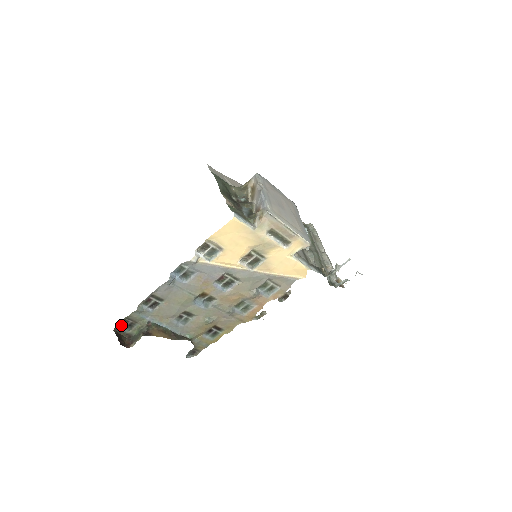
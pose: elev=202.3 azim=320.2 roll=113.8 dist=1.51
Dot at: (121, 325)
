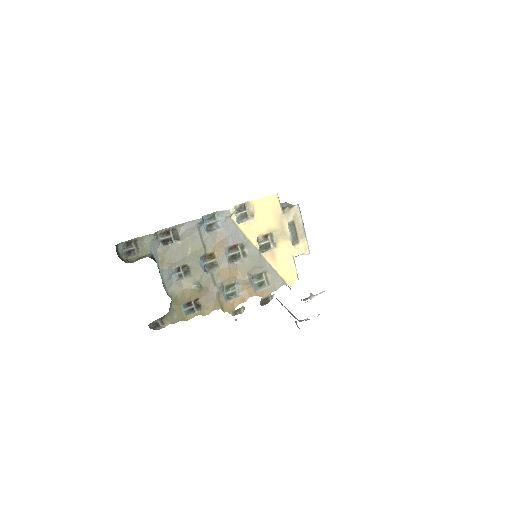
Dot at: (123, 246)
